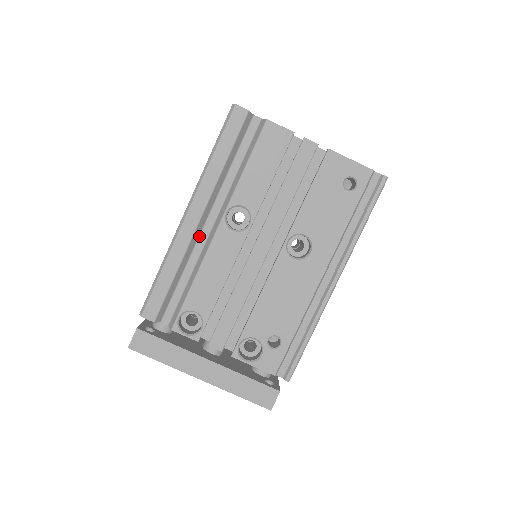
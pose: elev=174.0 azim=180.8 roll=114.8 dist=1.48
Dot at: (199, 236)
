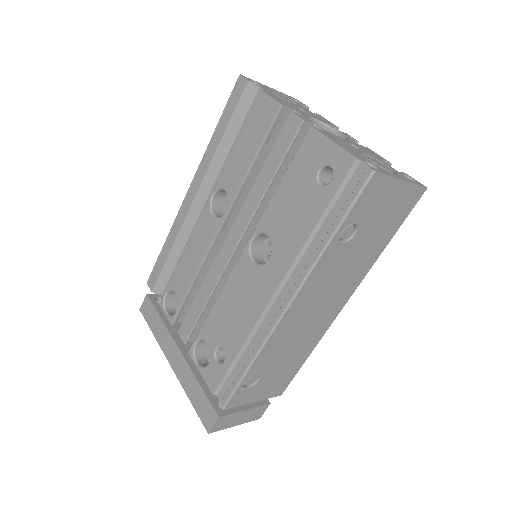
Dot at: (197, 217)
